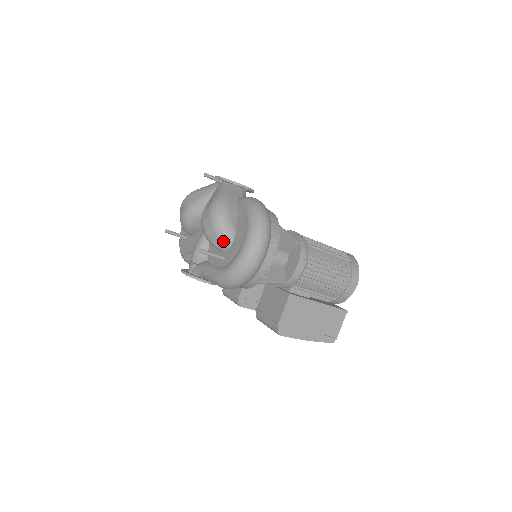
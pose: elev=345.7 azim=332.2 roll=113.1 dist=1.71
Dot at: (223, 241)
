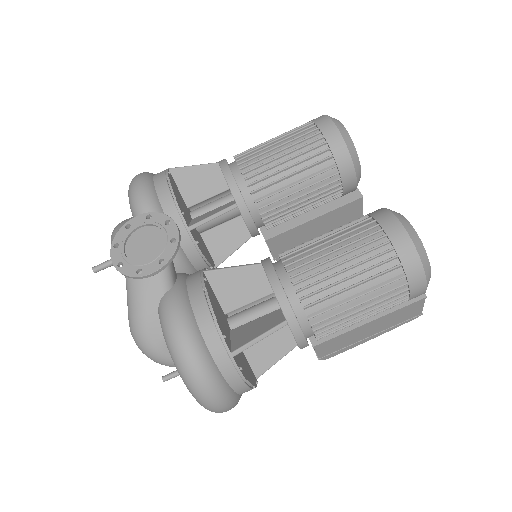
Dot at: occluded
